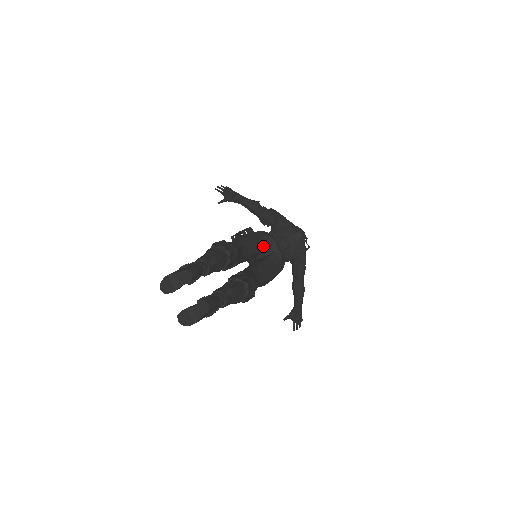
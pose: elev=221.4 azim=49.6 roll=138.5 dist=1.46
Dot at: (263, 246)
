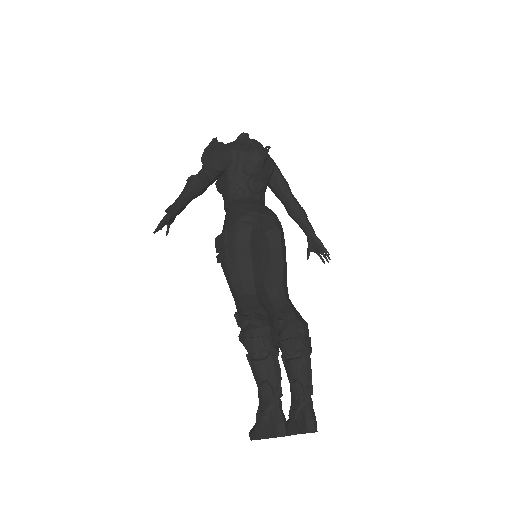
Dot at: (257, 244)
